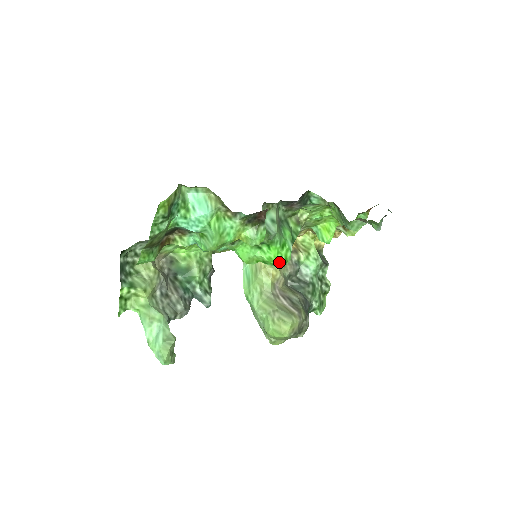
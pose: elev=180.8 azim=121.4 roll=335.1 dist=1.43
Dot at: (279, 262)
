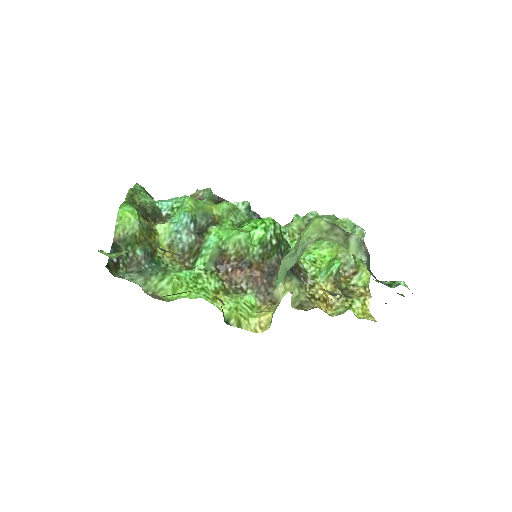
Dot at: (265, 219)
